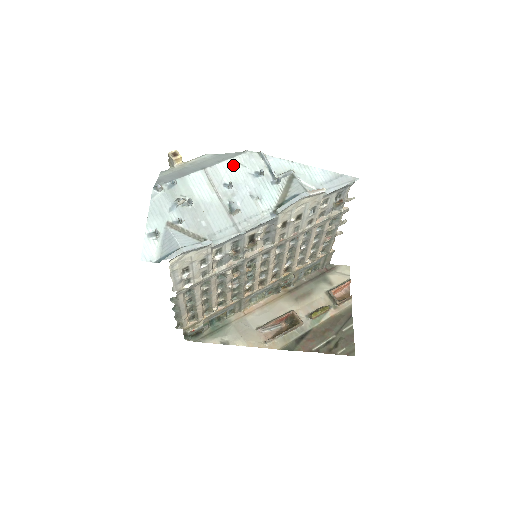
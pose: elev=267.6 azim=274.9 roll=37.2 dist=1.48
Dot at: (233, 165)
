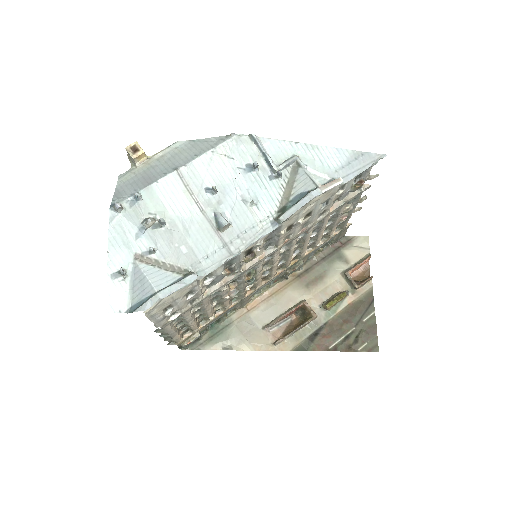
Dot at: (216, 159)
